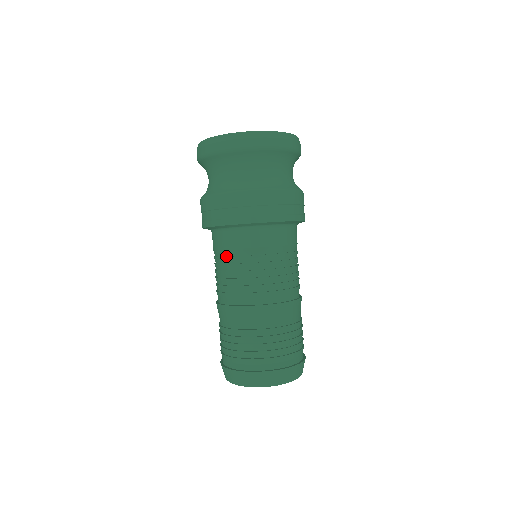
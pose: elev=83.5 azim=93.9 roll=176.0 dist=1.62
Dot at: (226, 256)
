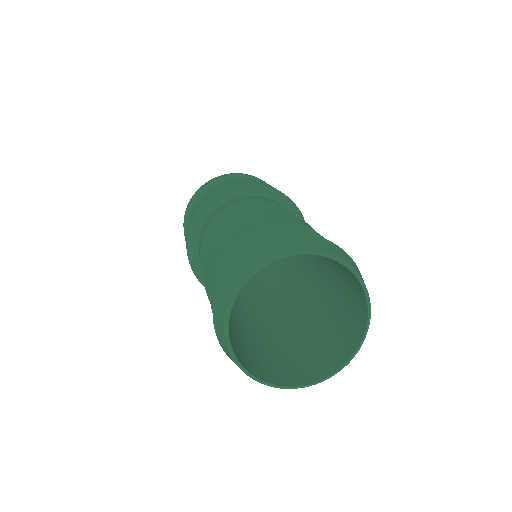
Dot at: occluded
